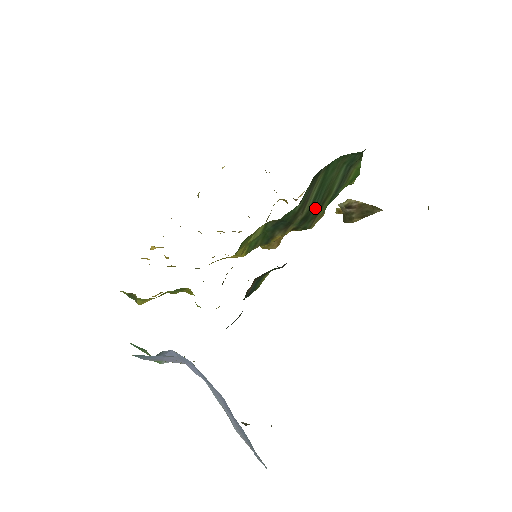
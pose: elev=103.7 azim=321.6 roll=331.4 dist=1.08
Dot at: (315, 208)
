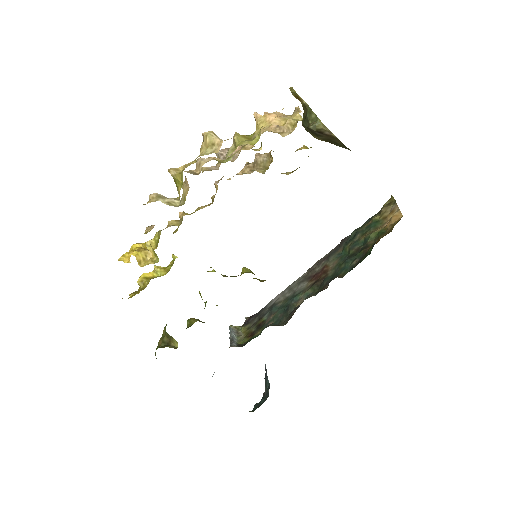
Dot at: occluded
